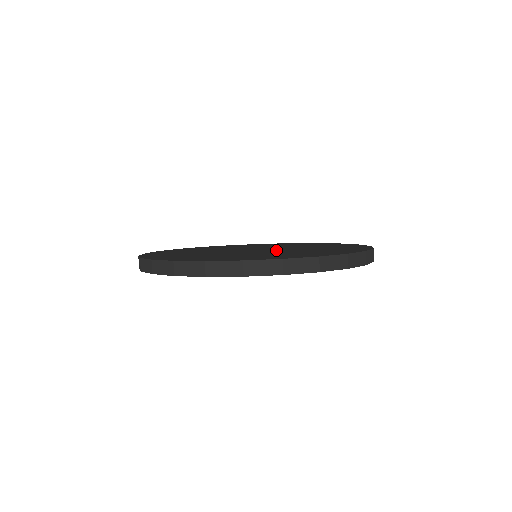
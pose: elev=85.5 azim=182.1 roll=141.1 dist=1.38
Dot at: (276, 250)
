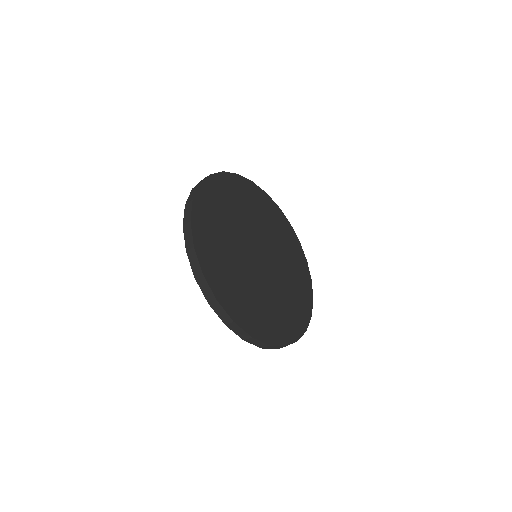
Dot at: (272, 272)
